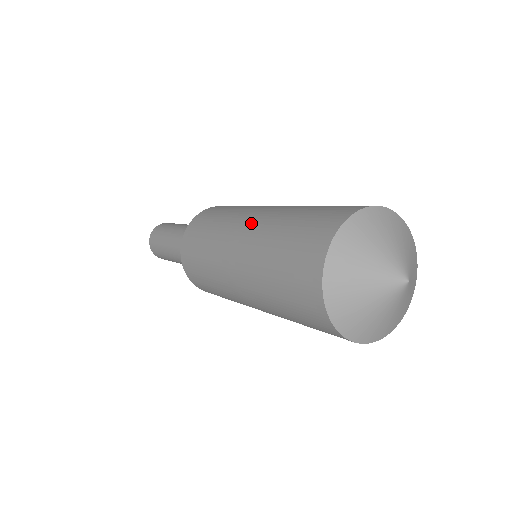
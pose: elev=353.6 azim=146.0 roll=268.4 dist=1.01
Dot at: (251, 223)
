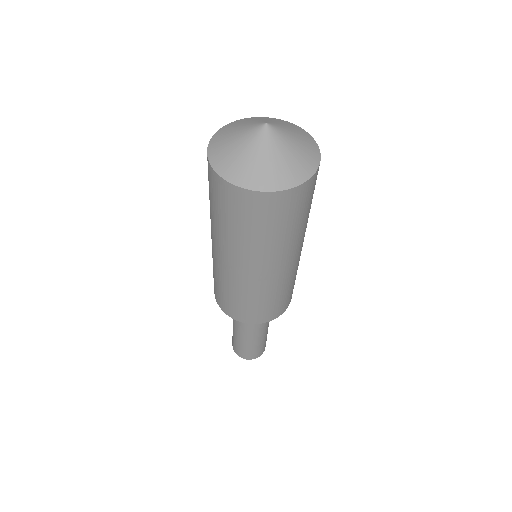
Dot at: occluded
